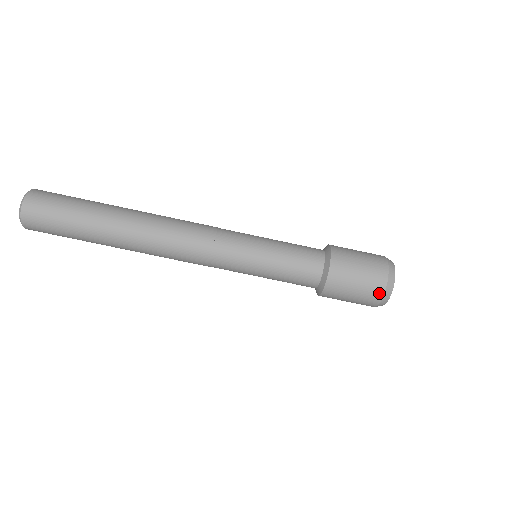
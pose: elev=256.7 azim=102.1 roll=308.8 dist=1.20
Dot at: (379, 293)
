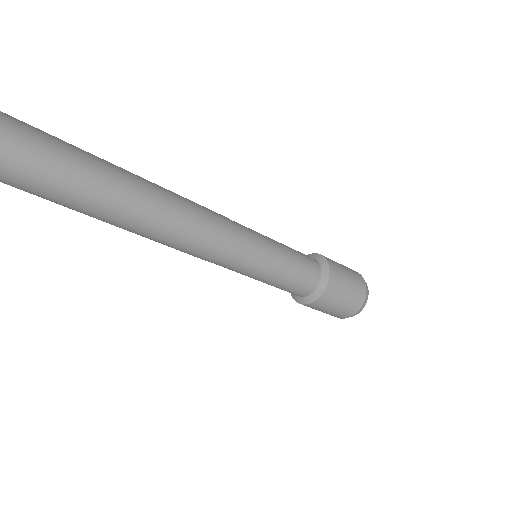
Dot at: (357, 308)
